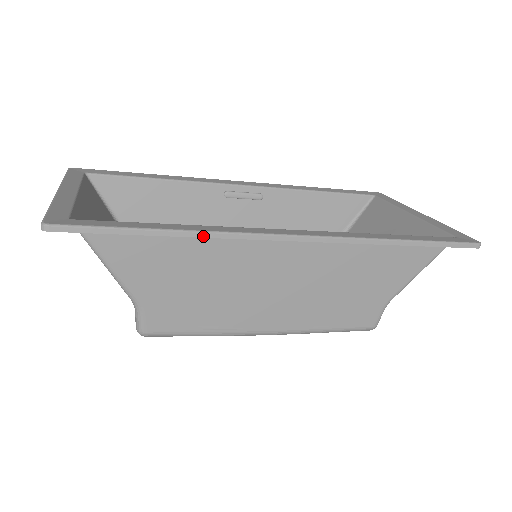
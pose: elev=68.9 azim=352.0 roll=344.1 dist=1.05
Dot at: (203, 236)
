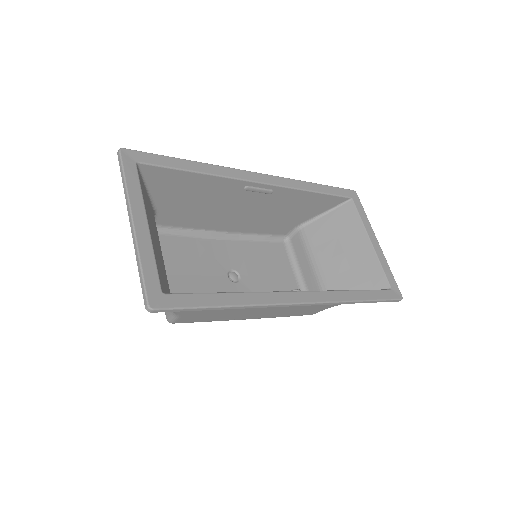
Dot at: occluded
